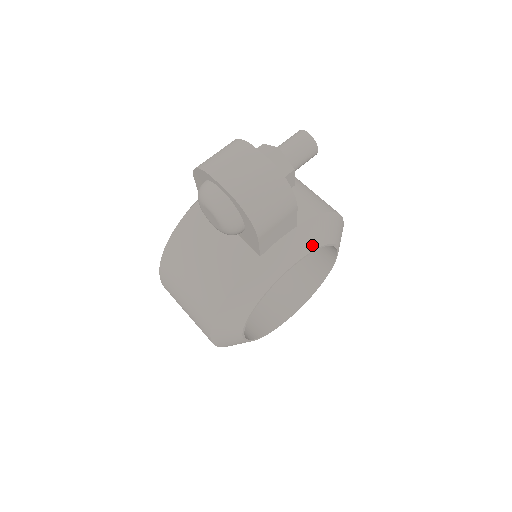
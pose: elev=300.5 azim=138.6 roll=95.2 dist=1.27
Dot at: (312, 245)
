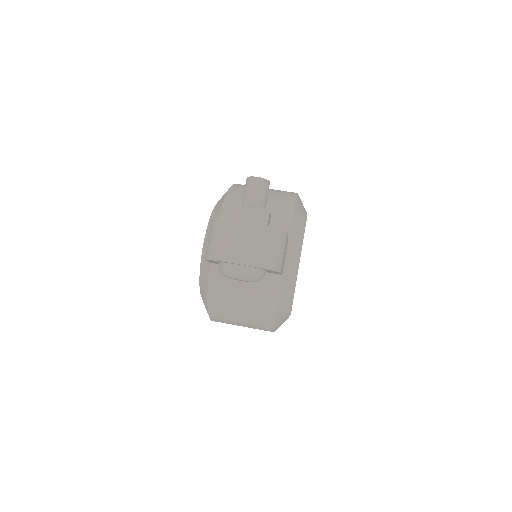
Dot at: (301, 237)
